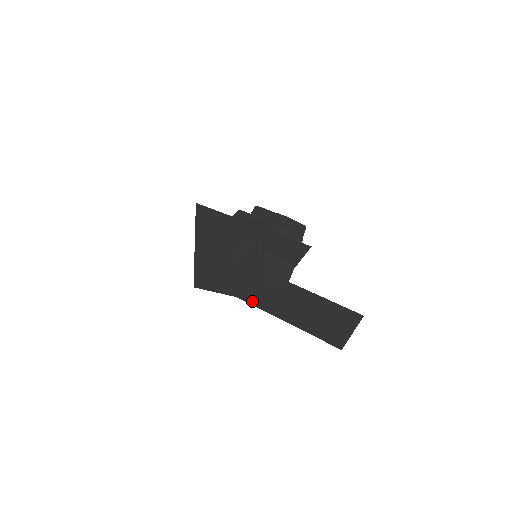
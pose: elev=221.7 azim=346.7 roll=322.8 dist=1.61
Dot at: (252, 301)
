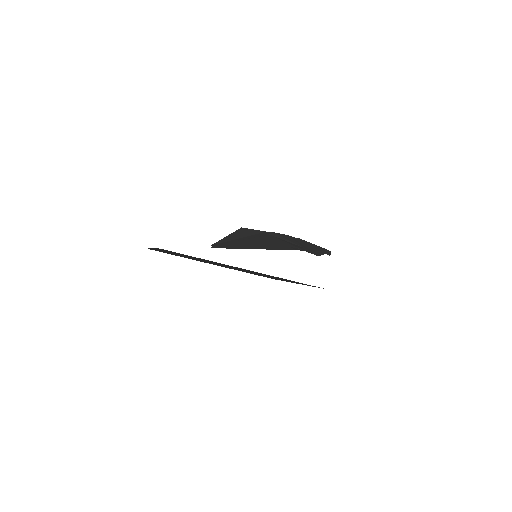
Dot at: occluded
